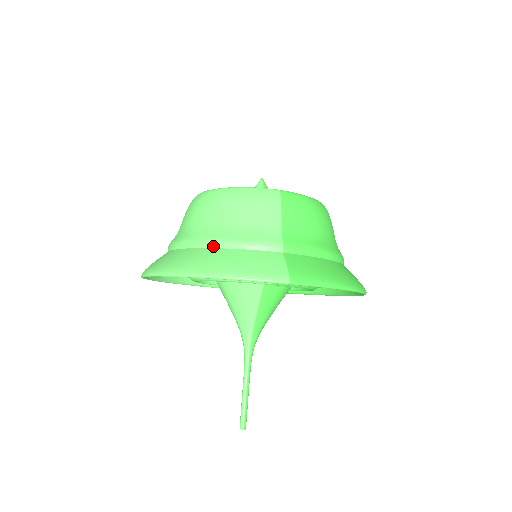
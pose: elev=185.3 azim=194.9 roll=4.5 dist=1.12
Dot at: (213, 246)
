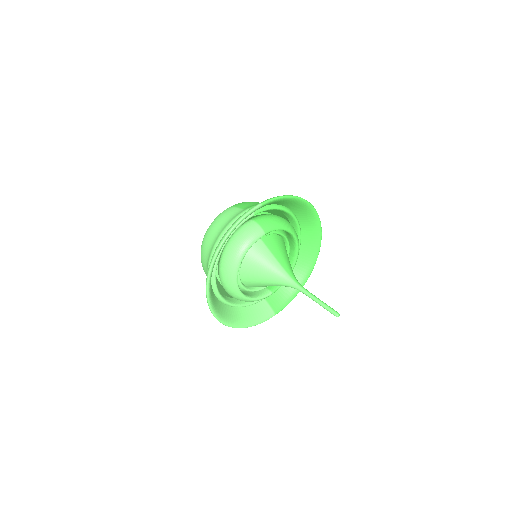
Dot at: (221, 238)
